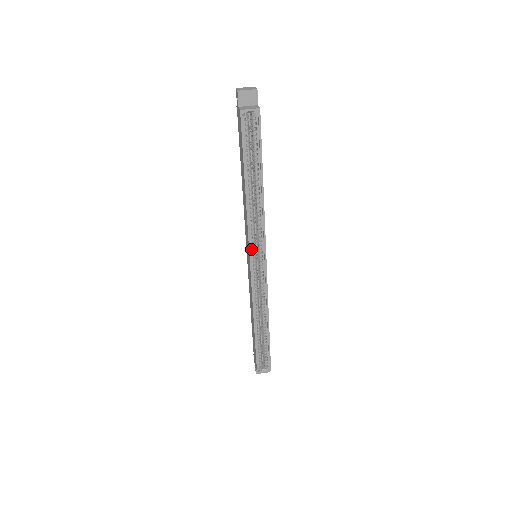
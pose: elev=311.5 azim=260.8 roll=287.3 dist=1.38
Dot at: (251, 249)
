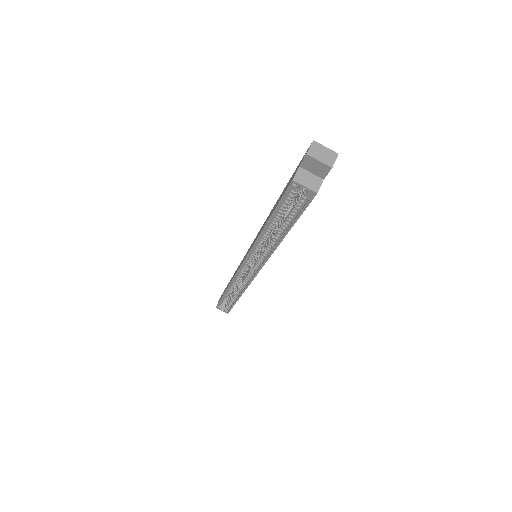
Dot at: (248, 258)
